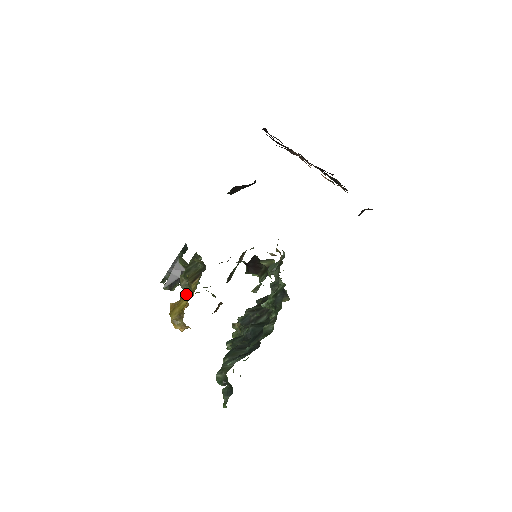
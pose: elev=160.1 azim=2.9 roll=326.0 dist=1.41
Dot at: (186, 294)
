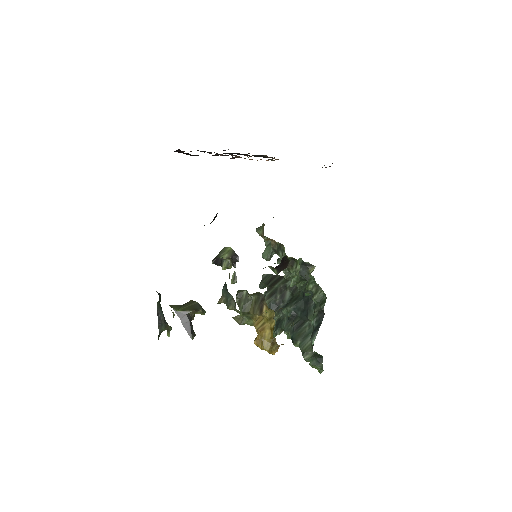
Dot at: (263, 325)
